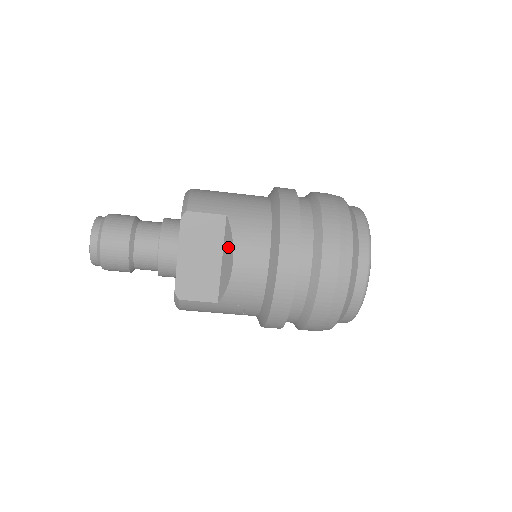
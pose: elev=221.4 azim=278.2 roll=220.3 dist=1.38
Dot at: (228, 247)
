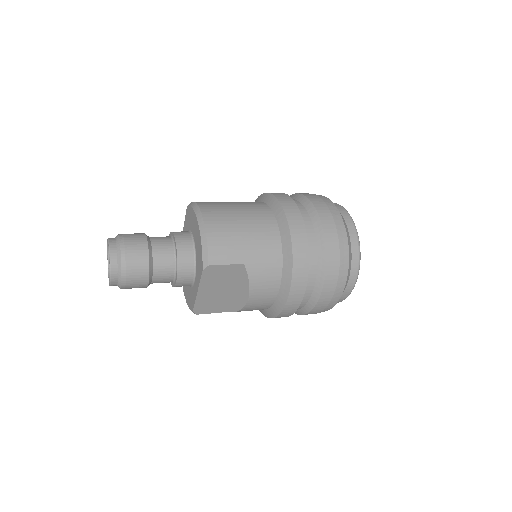
Dot at: (243, 287)
